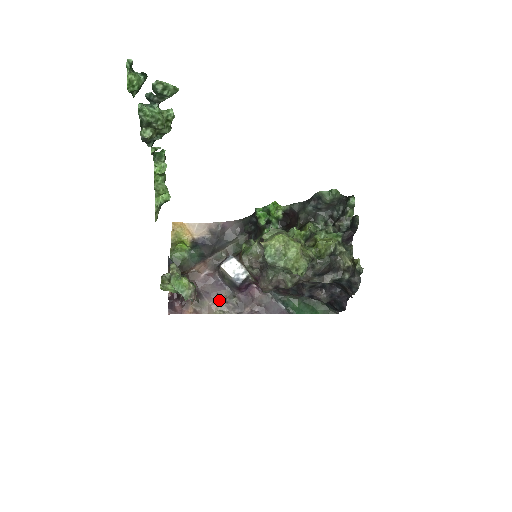
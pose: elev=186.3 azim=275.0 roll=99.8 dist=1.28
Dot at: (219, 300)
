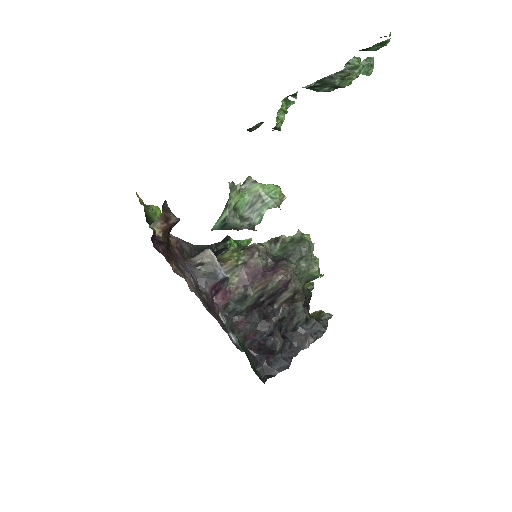
Dot at: (192, 284)
